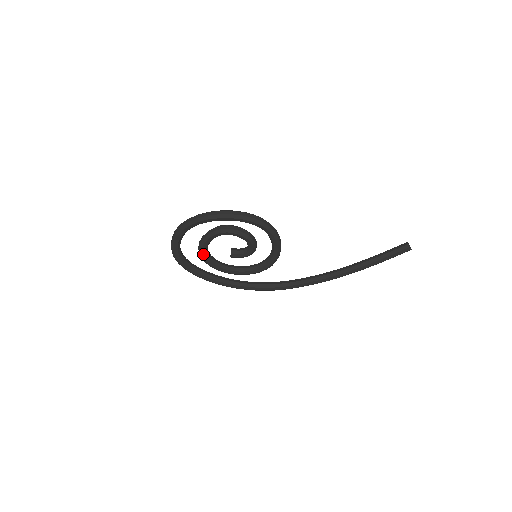
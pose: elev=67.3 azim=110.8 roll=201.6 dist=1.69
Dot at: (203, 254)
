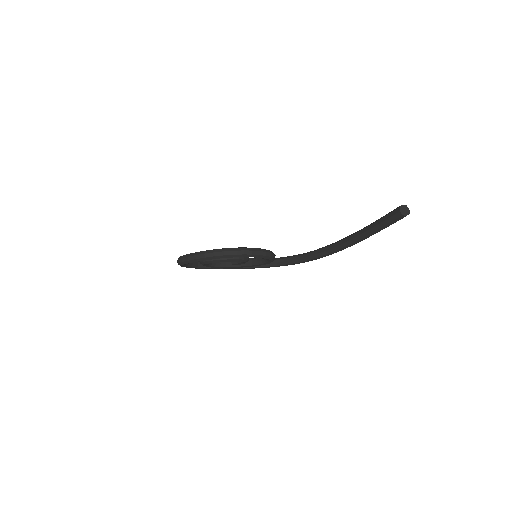
Dot at: (215, 267)
